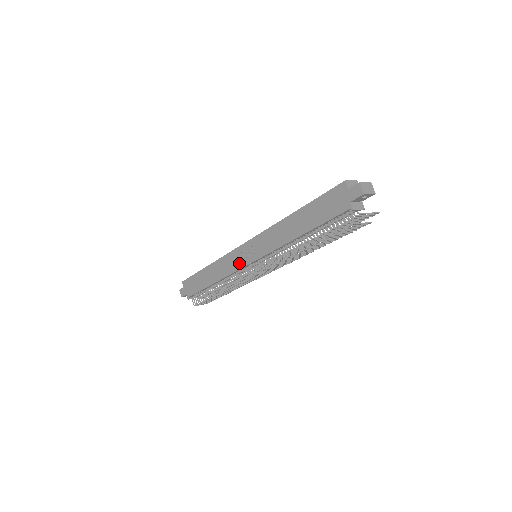
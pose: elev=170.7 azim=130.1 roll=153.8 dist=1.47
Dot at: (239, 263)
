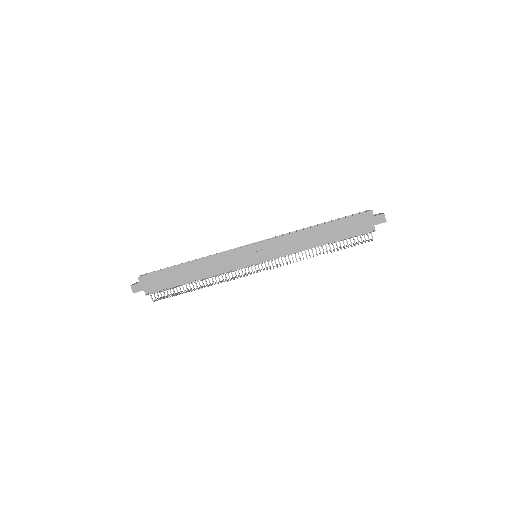
Dot at: (241, 262)
